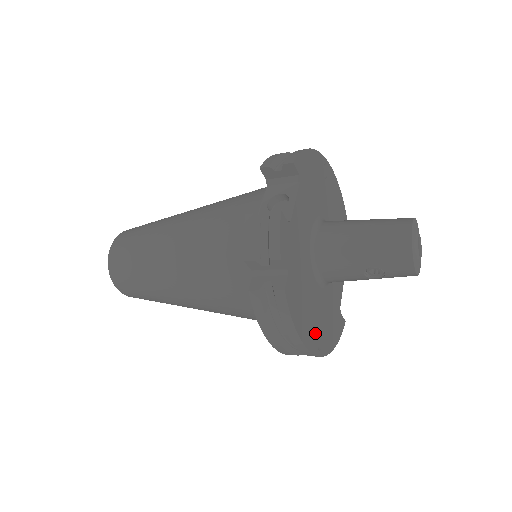
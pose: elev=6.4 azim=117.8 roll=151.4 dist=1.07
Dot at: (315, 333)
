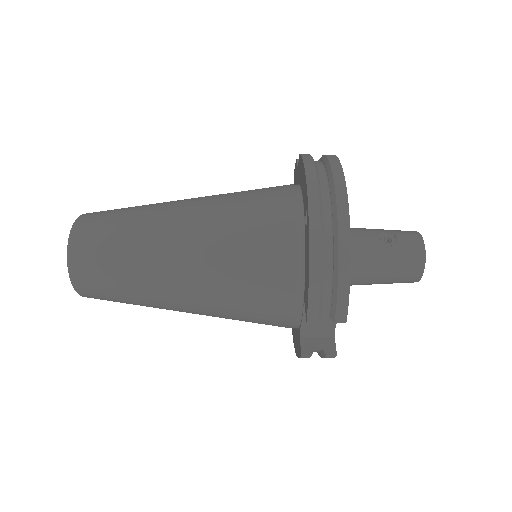
Dot at: occluded
